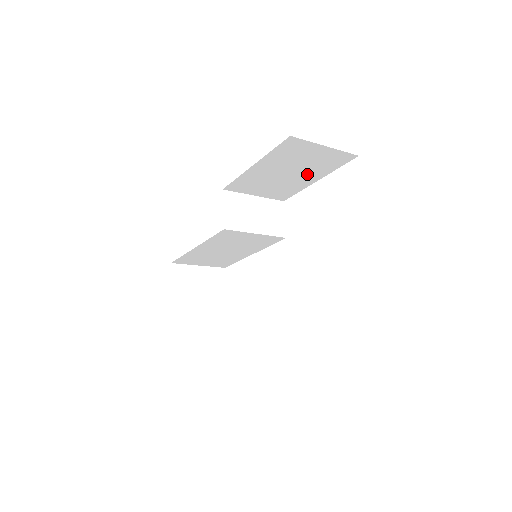
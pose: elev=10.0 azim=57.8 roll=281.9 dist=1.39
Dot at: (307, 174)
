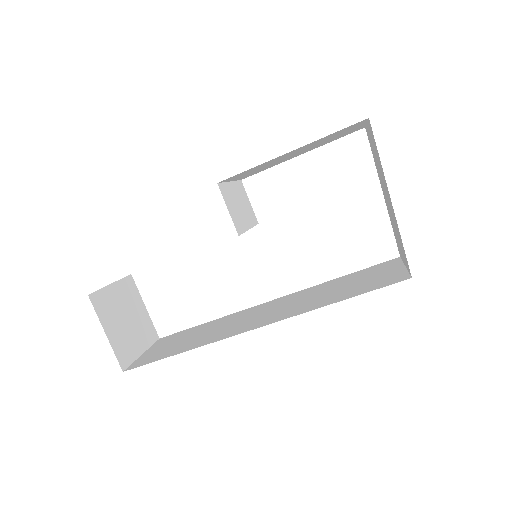
Dot at: (306, 150)
